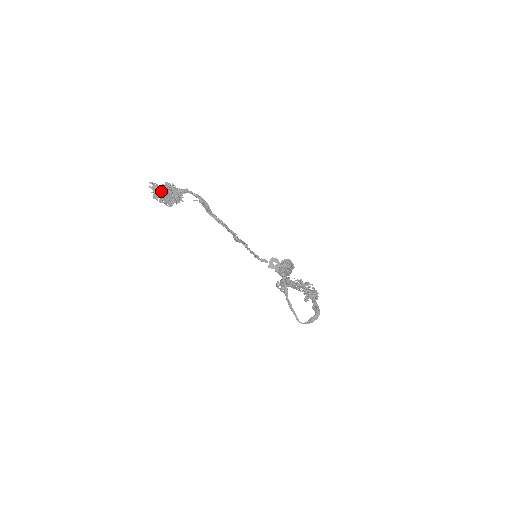
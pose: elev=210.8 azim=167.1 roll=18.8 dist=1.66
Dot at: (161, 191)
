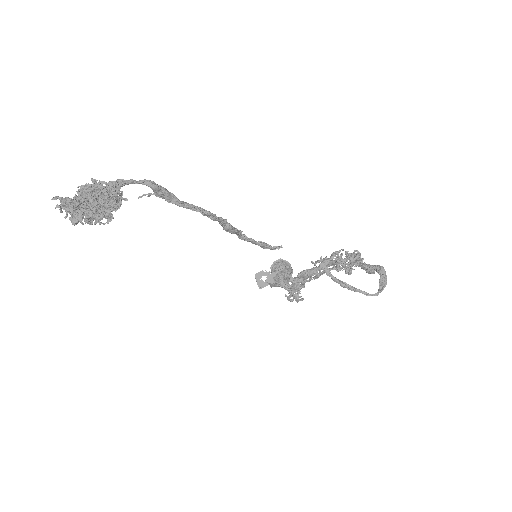
Dot at: (80, 201)
